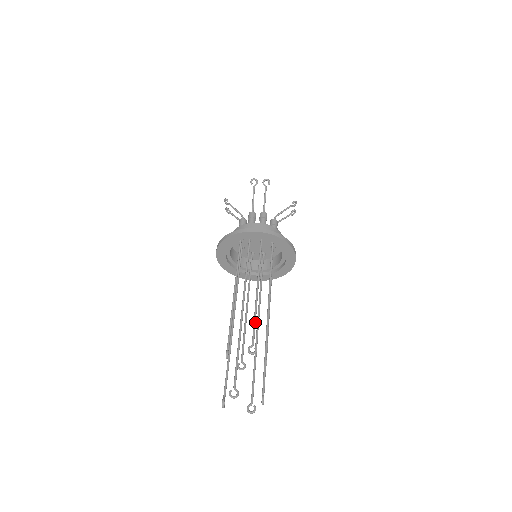
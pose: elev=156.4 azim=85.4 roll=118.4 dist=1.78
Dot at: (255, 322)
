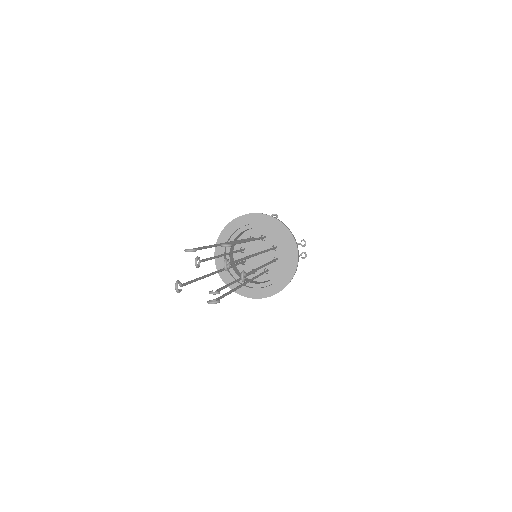
Dot at: (237, 242)
